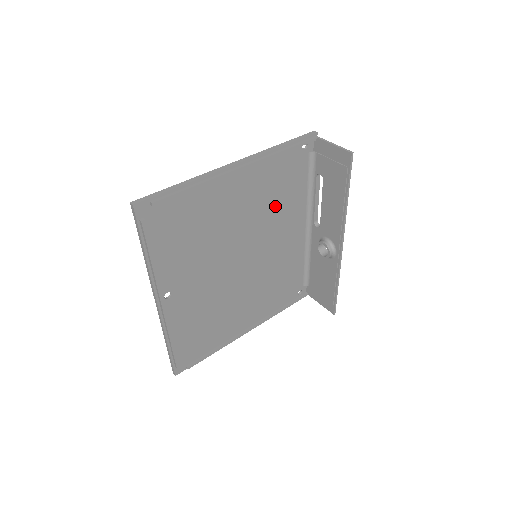
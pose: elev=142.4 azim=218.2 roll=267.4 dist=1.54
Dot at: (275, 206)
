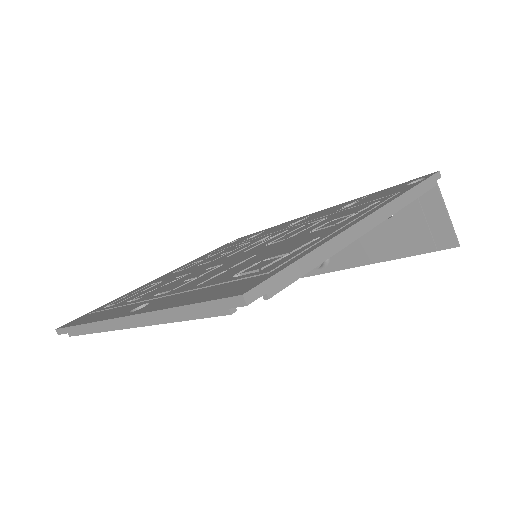
Dot at: occluded
